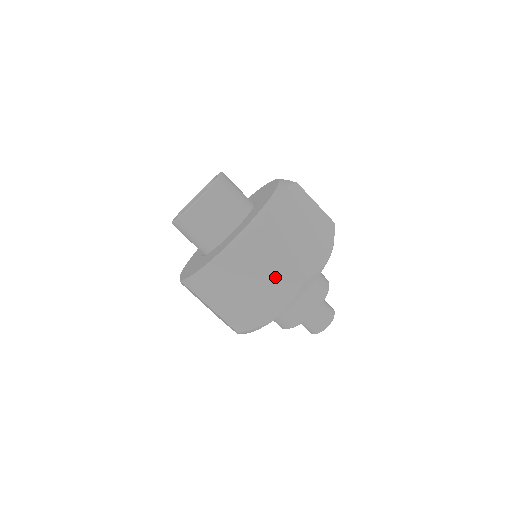
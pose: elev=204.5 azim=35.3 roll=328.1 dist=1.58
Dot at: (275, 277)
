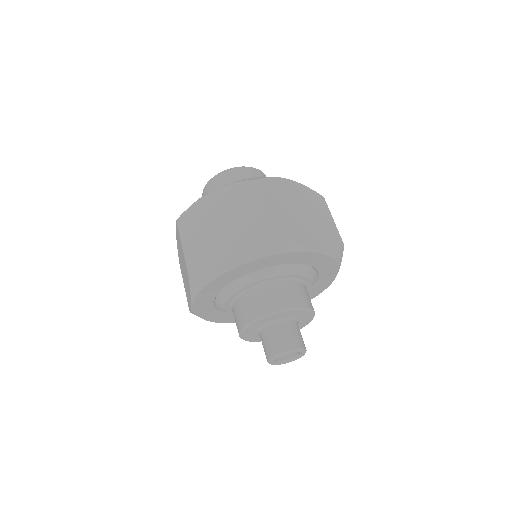
Dot at: (184, 264)
